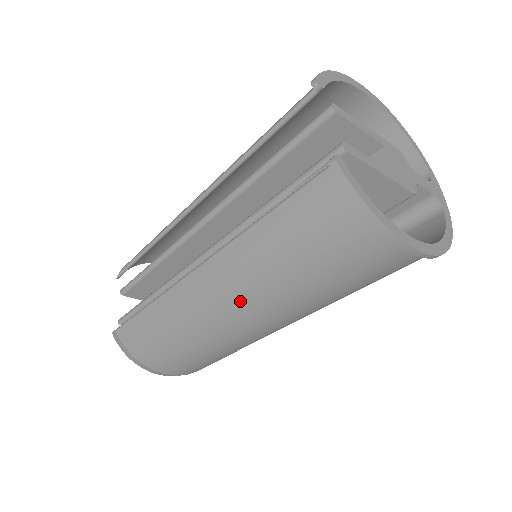
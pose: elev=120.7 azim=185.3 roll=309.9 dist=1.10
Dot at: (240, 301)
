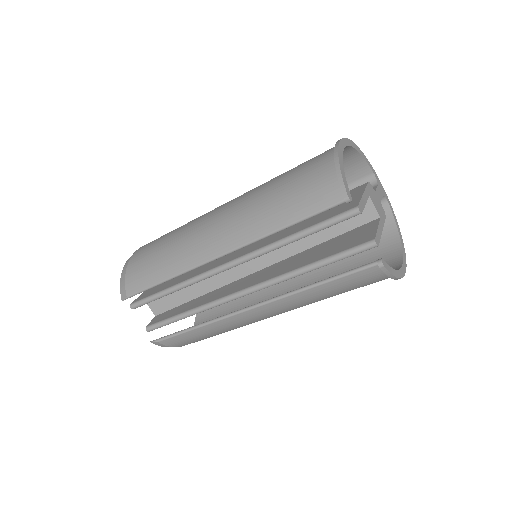
Dot at: occluded
